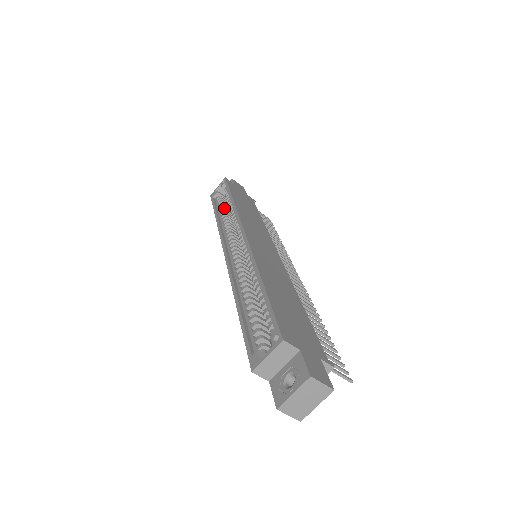
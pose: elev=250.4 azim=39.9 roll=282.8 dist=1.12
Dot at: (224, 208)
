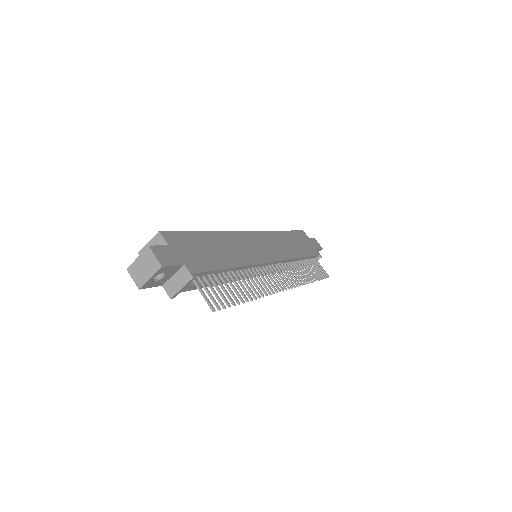
Dot at: occluded
